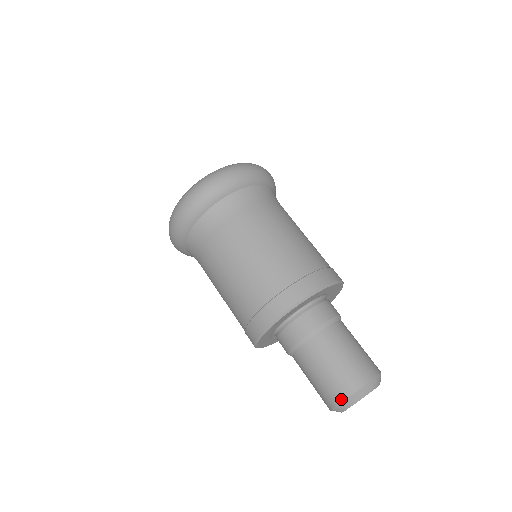
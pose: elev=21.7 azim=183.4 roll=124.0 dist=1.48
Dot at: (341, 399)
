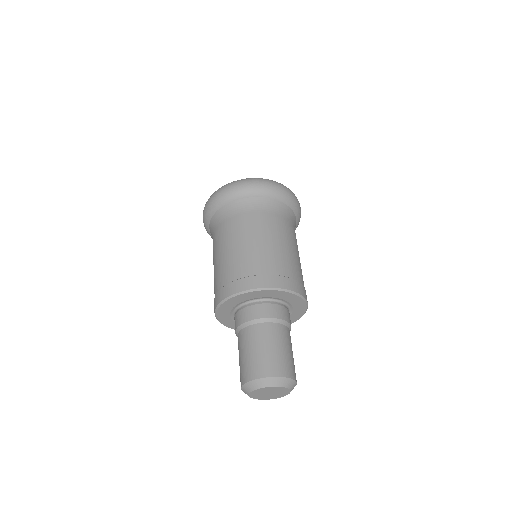
Dot at: (246, 380)
